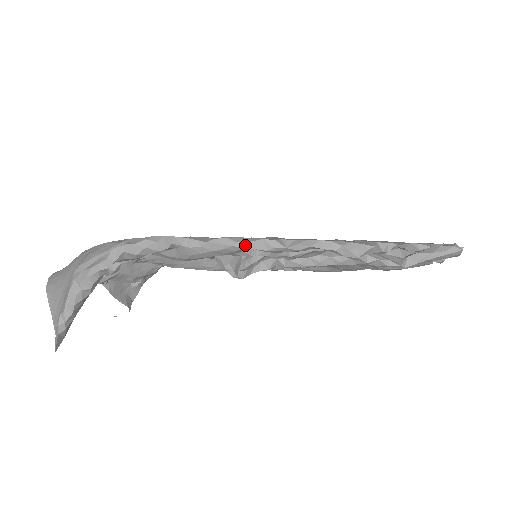
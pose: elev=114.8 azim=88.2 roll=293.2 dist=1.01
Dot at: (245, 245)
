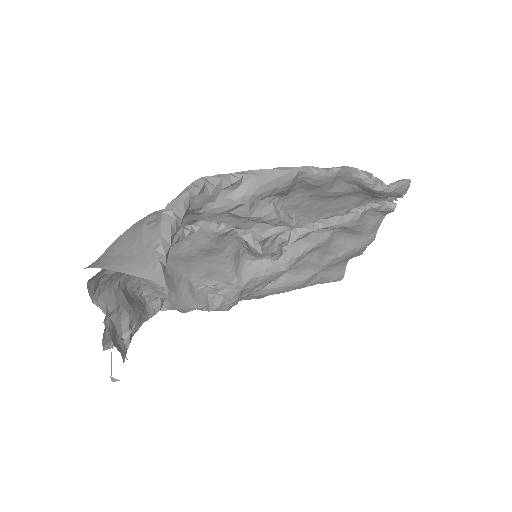
Dot at: (300, 169)
